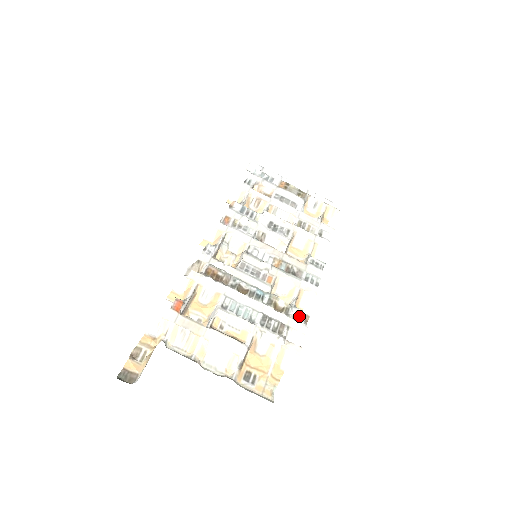
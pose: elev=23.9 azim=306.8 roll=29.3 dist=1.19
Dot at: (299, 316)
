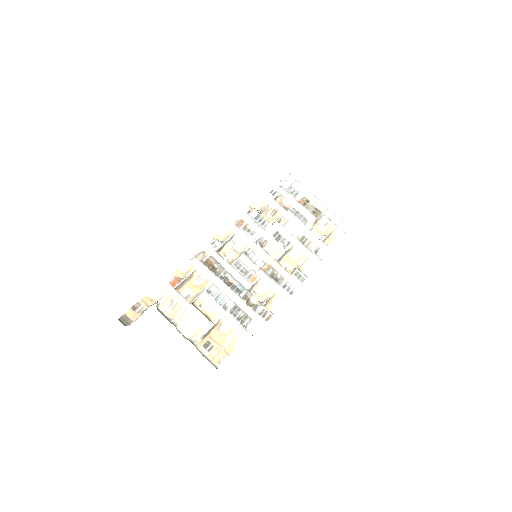
Dot at: (264, 313)
